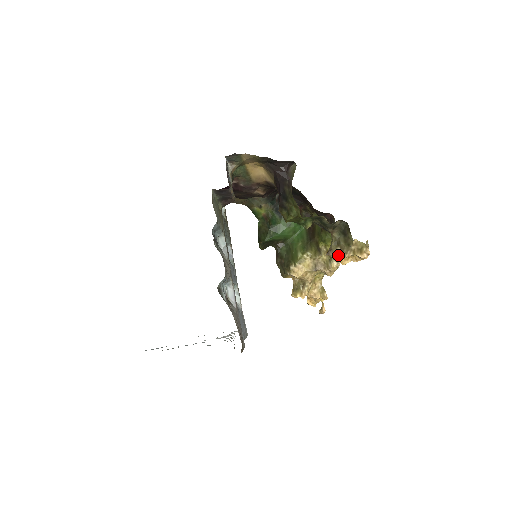
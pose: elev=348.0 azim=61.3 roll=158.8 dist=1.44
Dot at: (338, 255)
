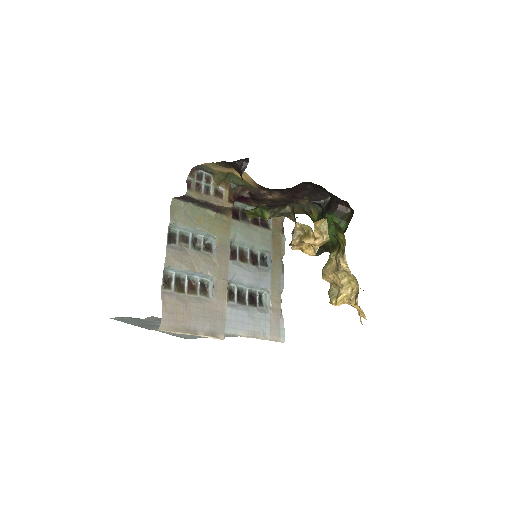
Dot at: occluded
